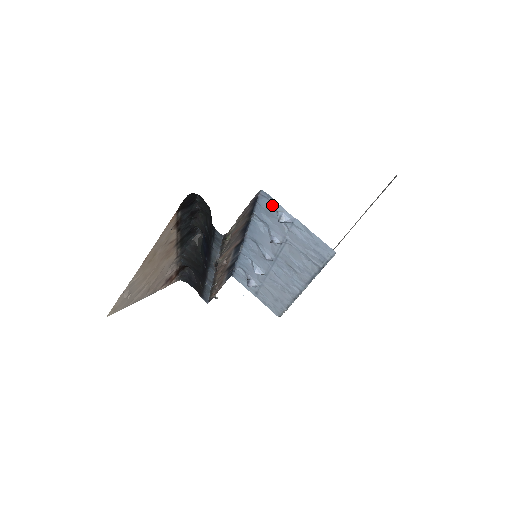
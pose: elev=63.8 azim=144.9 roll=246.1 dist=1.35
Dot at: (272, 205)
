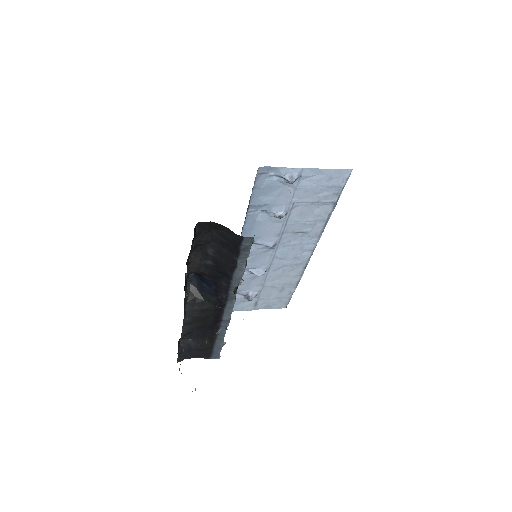
Dot at: (272, 177)
